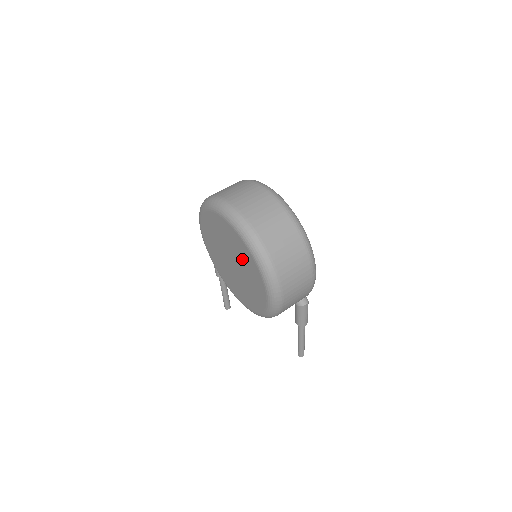
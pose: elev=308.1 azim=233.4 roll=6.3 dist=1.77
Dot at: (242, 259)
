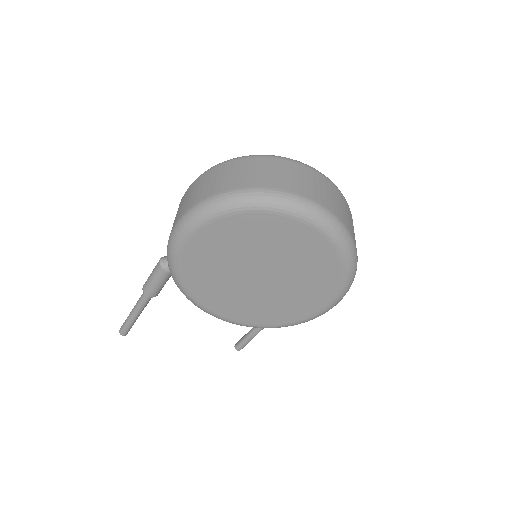
Dot at: (305, 269)
